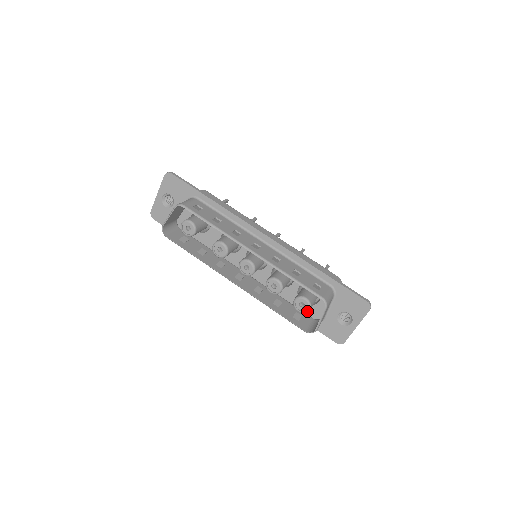
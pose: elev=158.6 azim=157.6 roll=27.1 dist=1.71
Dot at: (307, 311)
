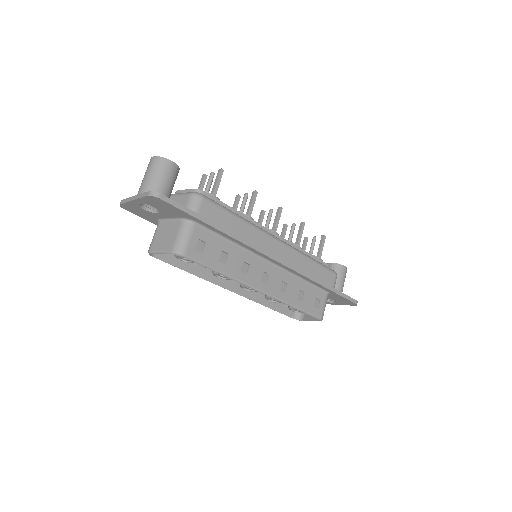
Dot at: occluded
